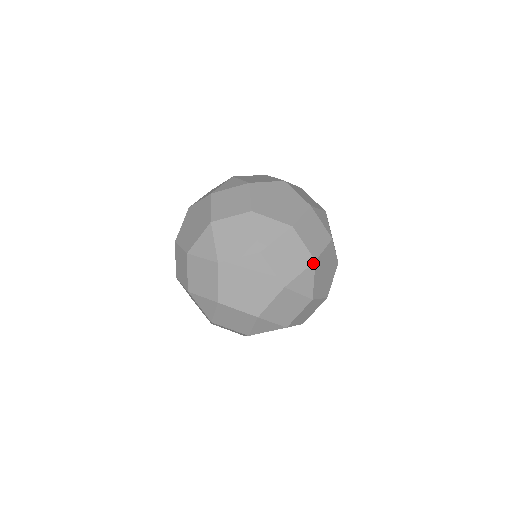
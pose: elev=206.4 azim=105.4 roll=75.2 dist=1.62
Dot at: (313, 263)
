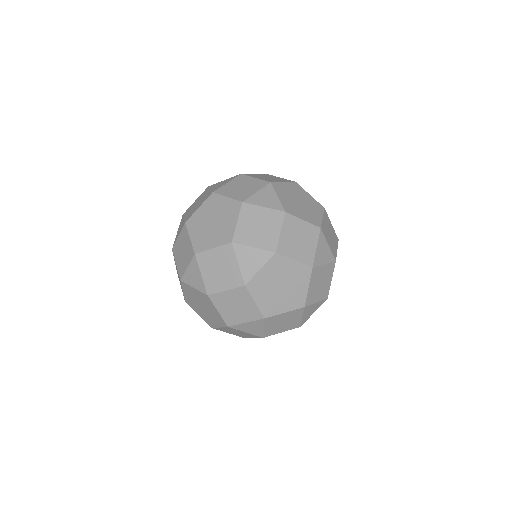
Dot at: (269, 184)
